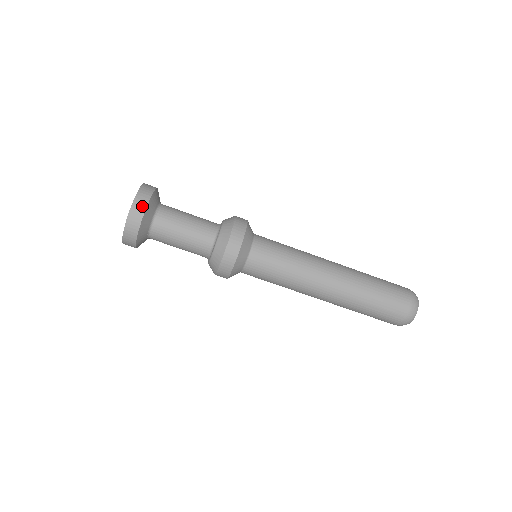
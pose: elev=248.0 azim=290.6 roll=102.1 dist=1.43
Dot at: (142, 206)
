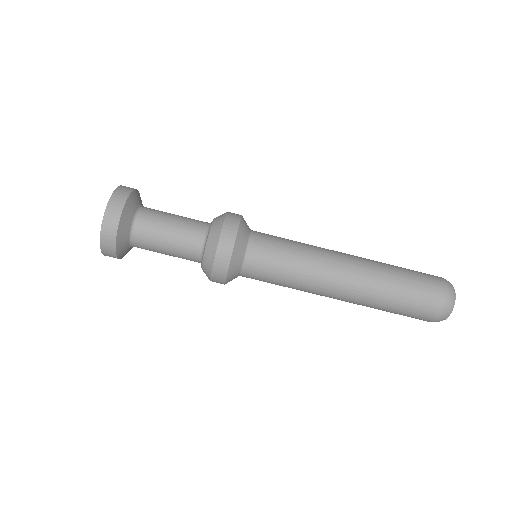
Dot at: (130, 188)
